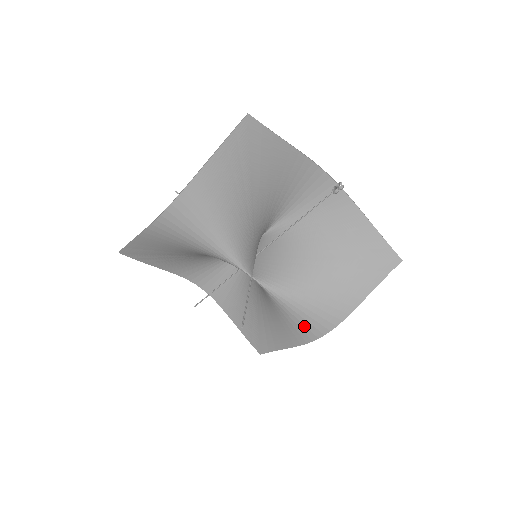
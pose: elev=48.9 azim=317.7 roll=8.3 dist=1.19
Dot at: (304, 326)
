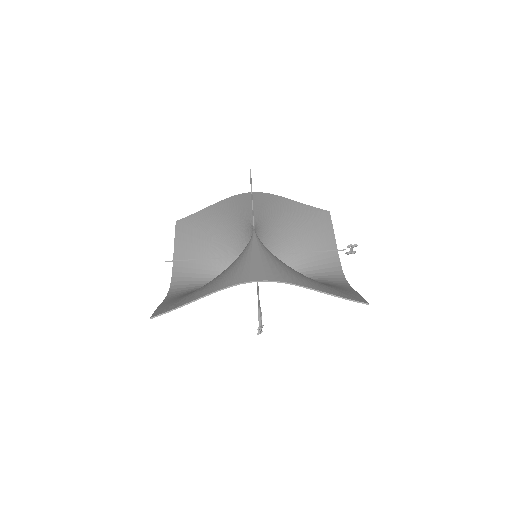
Dot at: (249, 268)
